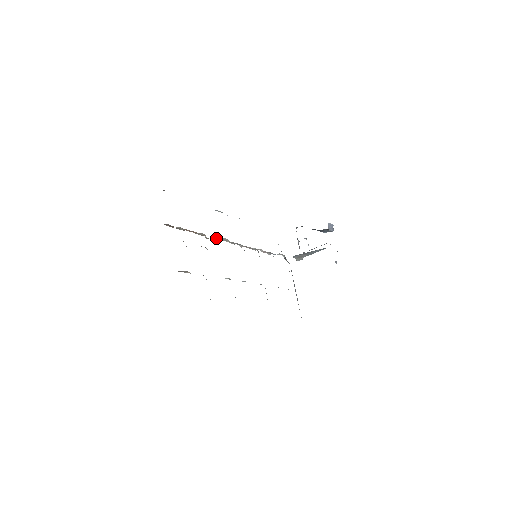
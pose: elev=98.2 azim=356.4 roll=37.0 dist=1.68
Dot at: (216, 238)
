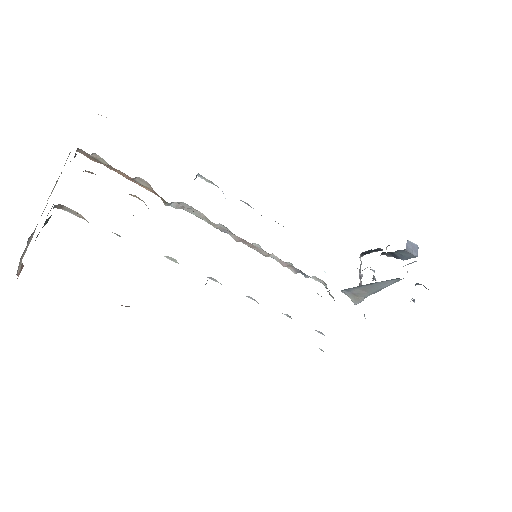
Dot at: (184, 208)
